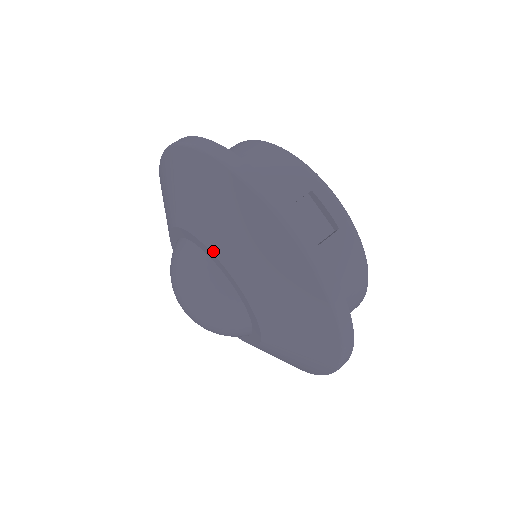
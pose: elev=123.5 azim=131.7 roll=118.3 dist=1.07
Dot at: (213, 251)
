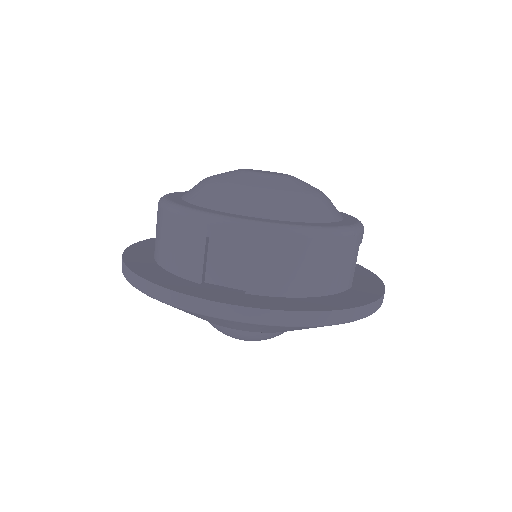
Dot at: occluded
